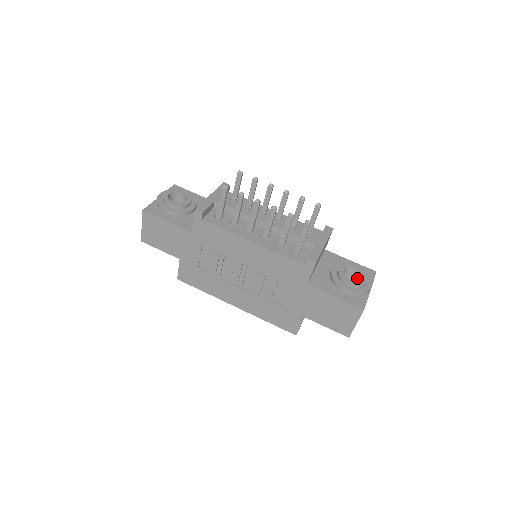
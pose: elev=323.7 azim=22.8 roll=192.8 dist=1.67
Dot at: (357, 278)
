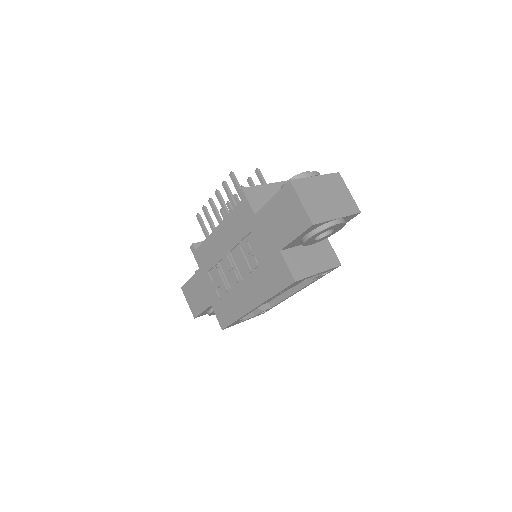
Dot at: occluded
